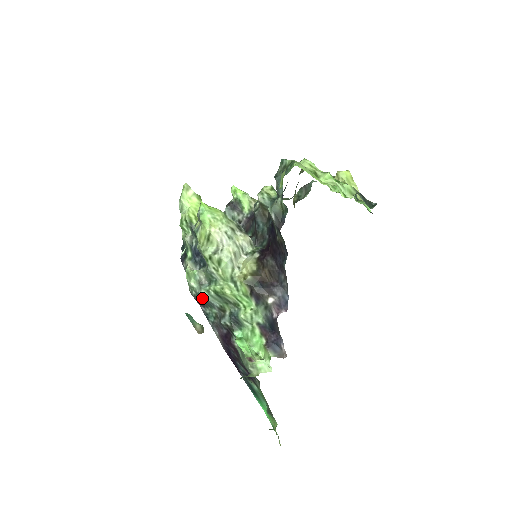
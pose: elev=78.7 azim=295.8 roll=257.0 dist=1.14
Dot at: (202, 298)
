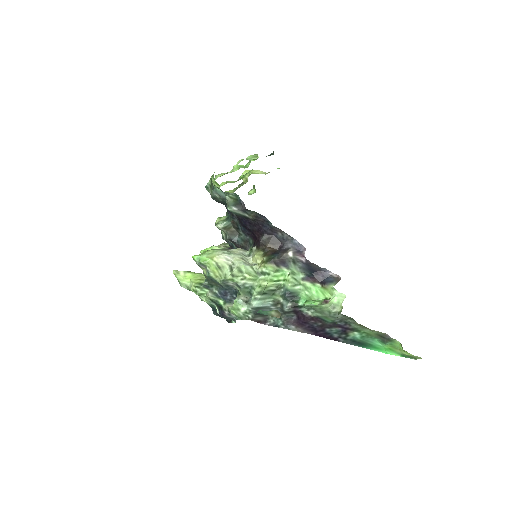
Dot at: occluded
